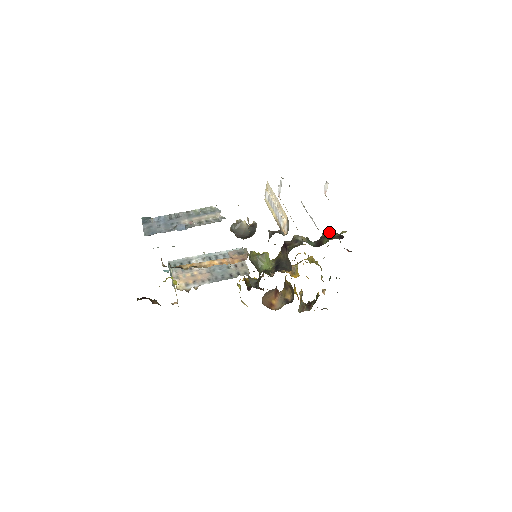
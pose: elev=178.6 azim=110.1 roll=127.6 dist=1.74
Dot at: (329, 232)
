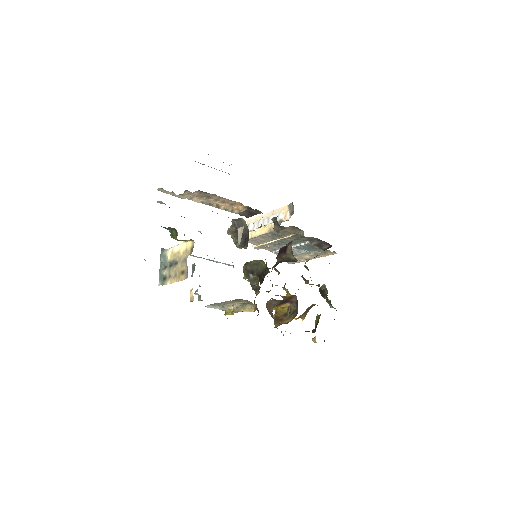
Dot at: occluded
